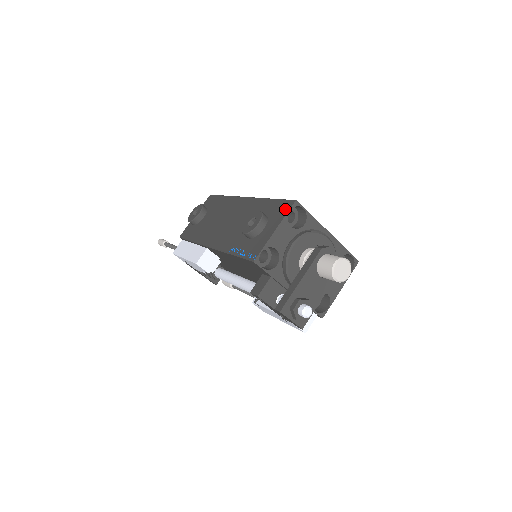
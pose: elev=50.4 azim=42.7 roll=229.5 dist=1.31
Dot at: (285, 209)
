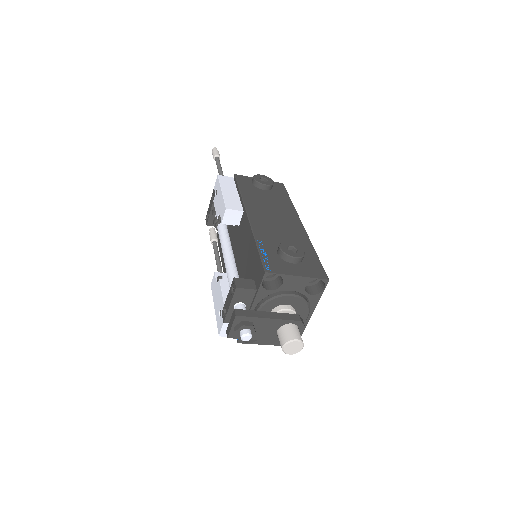
Dot at: (318, 274)
